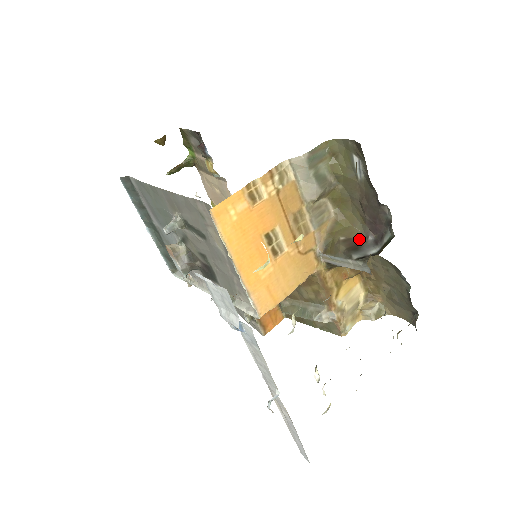
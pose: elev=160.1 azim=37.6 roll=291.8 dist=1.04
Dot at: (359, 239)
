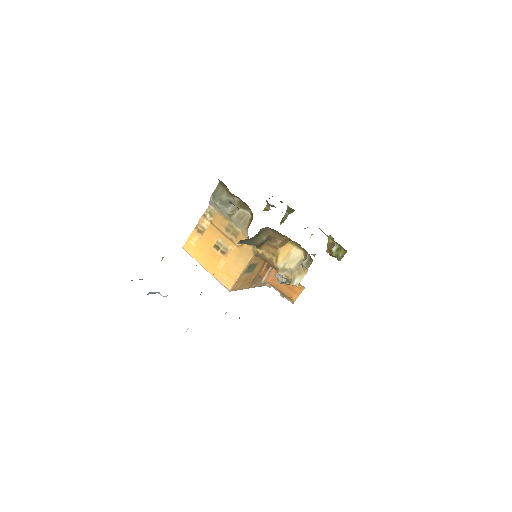
Dot at: occluded
